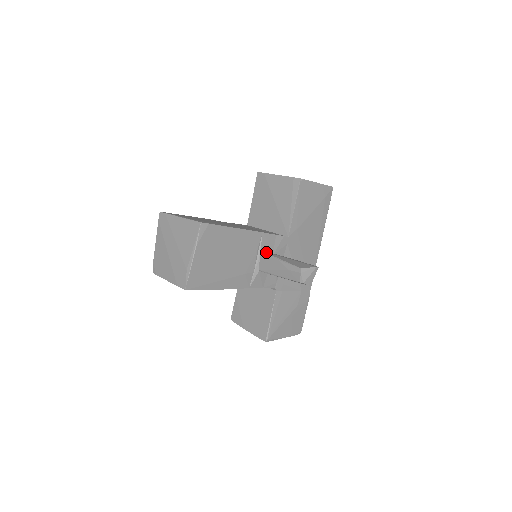
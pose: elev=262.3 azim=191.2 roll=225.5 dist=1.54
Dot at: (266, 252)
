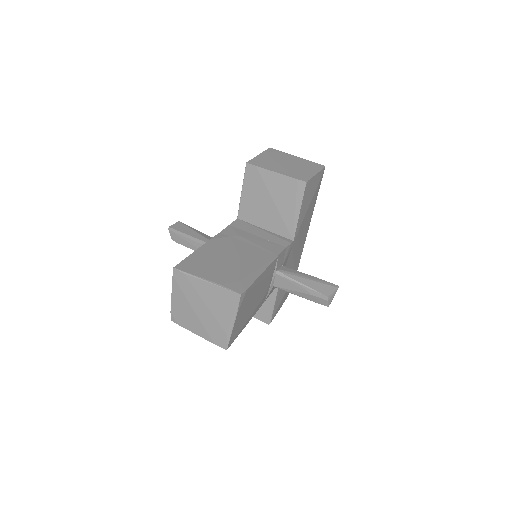
Dot at: (282, 273)
